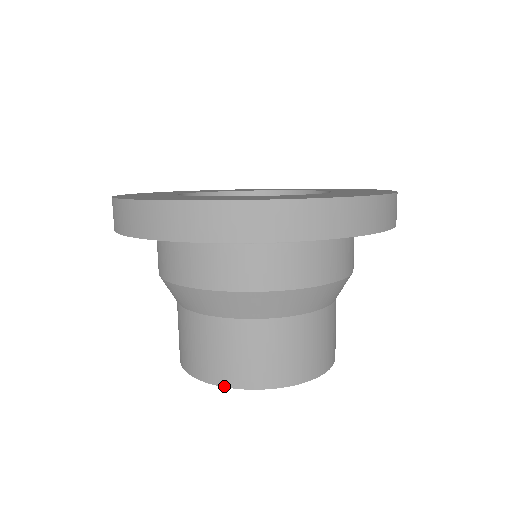
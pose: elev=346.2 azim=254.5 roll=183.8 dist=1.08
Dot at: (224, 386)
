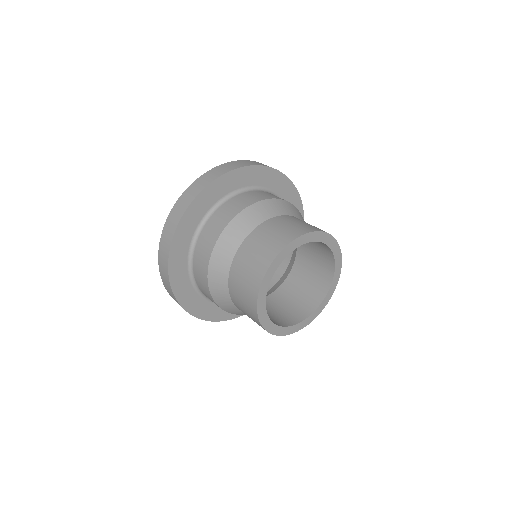
Dot at: (307, 233)
